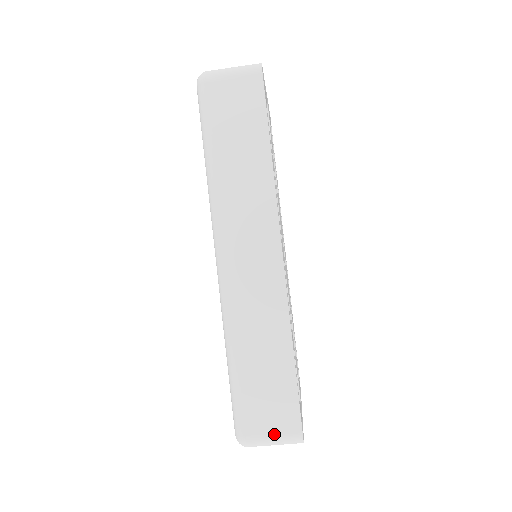
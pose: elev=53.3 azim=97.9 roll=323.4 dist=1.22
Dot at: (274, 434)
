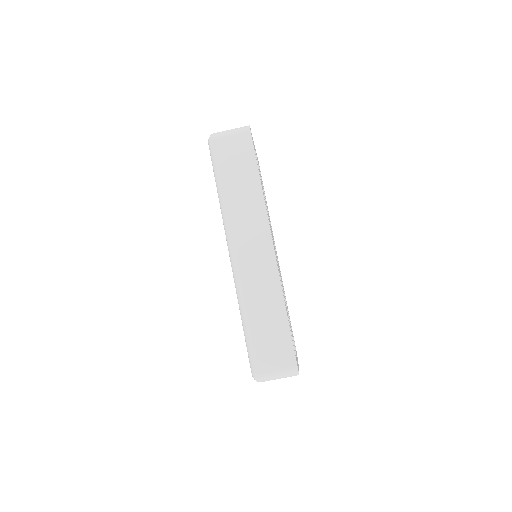
Dot at: (278, 369)
